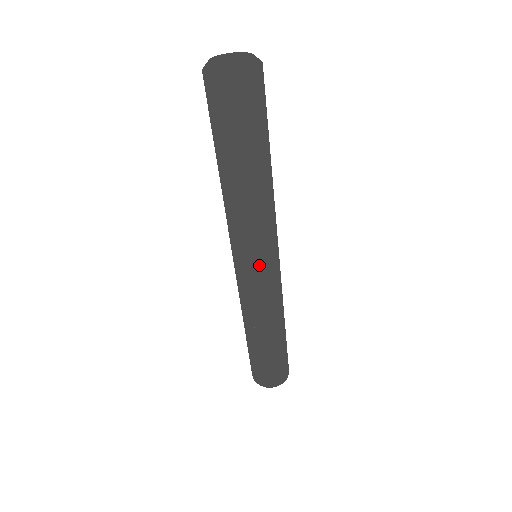
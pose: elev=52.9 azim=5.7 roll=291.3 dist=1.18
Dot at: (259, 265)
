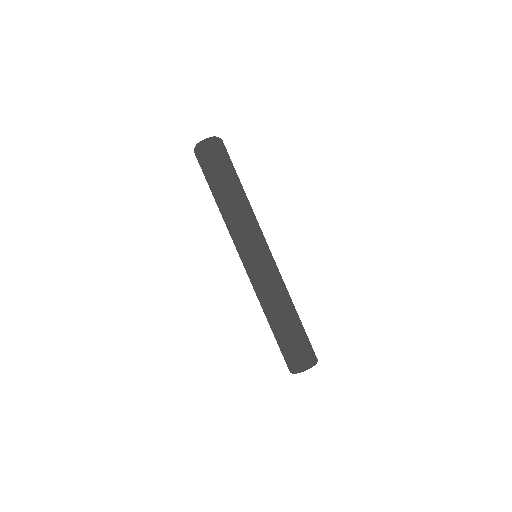
Dot at: (259, 251)
